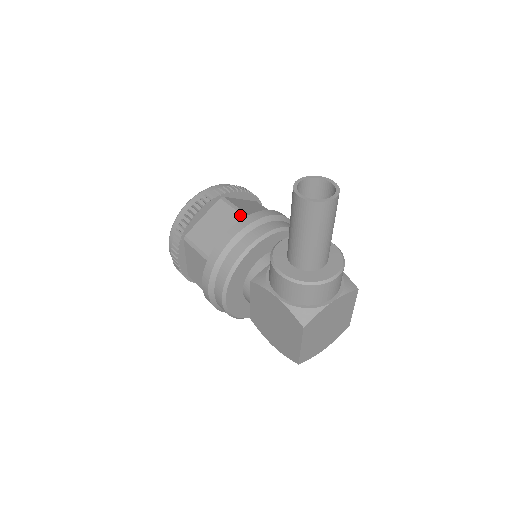
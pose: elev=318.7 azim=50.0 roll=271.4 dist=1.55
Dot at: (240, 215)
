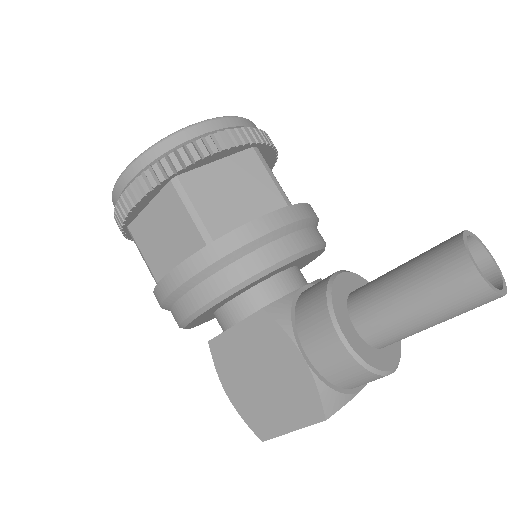
Dot at: (279, 195)
